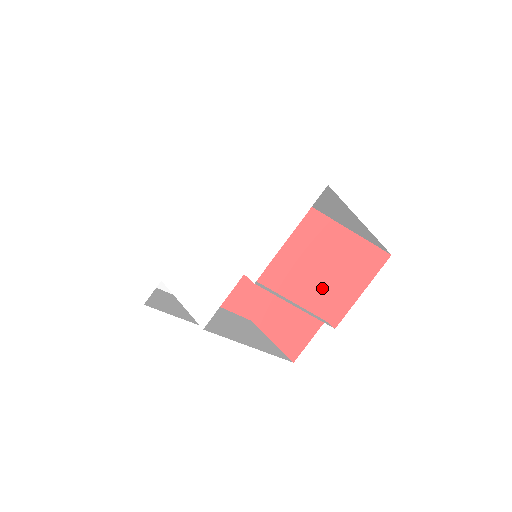
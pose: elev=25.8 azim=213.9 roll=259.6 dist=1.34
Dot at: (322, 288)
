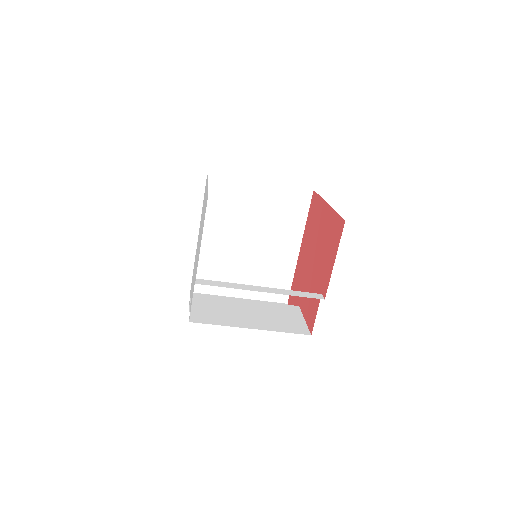
Dot at: (321, 266)
